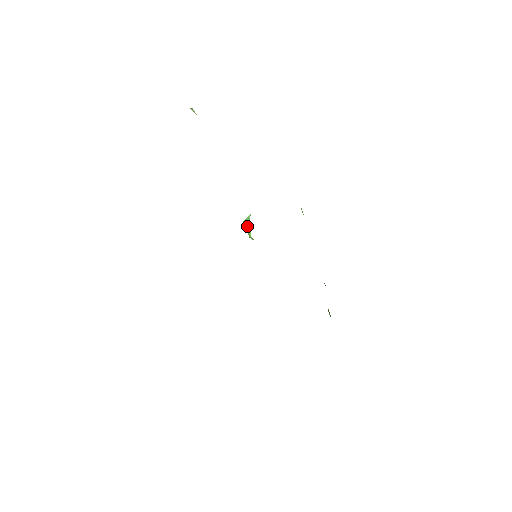
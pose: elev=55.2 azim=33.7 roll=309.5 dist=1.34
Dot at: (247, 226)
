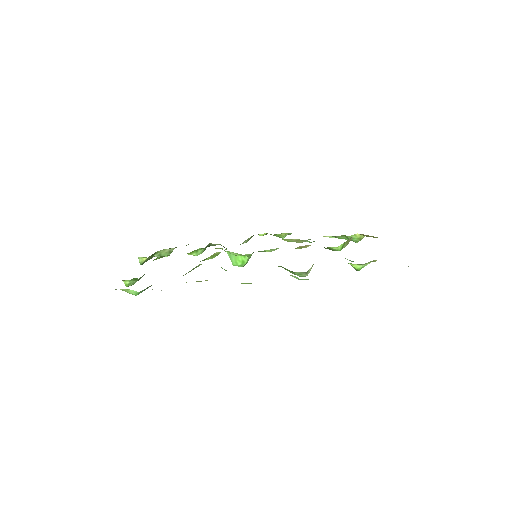
Dot at: (235, 260)
